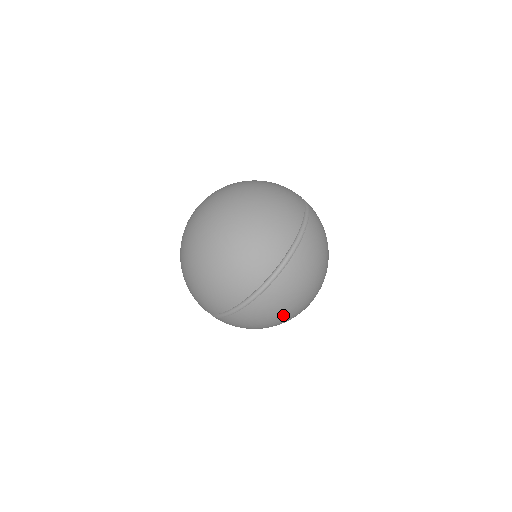
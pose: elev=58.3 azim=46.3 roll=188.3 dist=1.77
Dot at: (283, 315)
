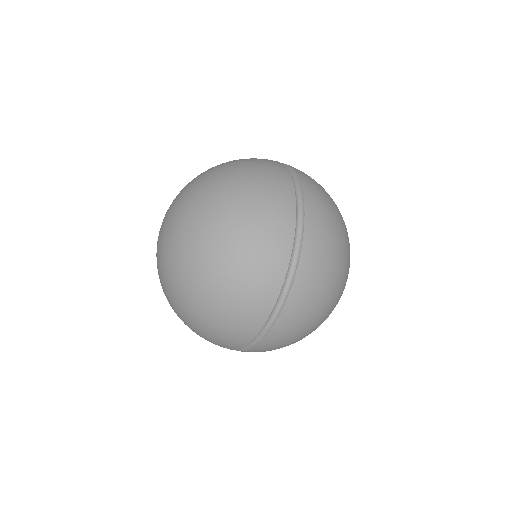
Dot at: occluded
